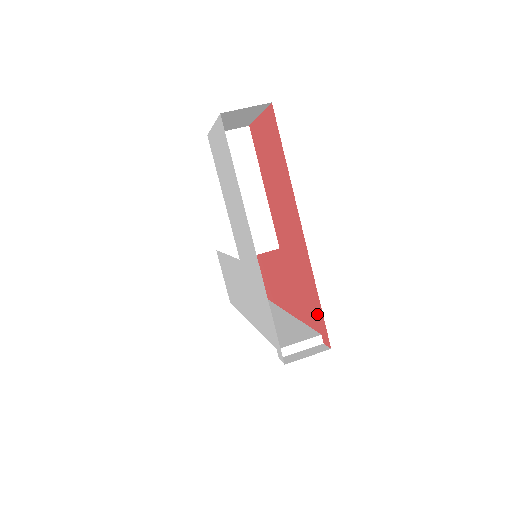
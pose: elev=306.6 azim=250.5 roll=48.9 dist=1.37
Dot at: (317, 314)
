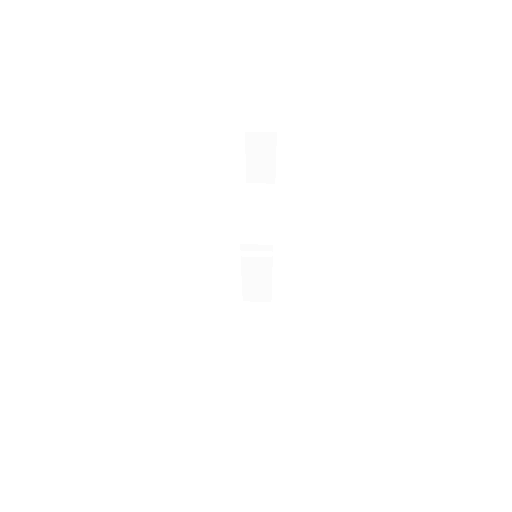
Dot at: occluded
